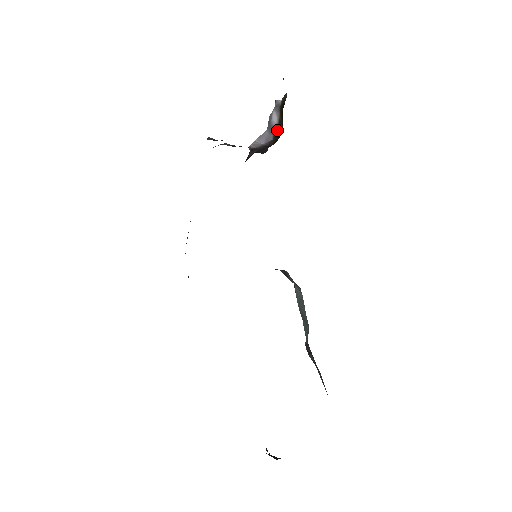
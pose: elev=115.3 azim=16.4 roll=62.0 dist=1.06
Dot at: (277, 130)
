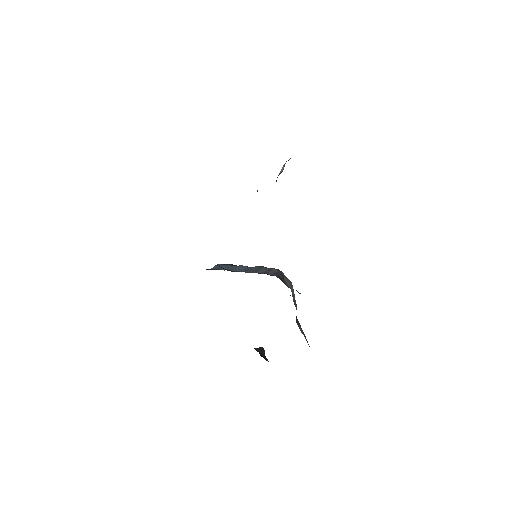
Dot at: (281, 172)
